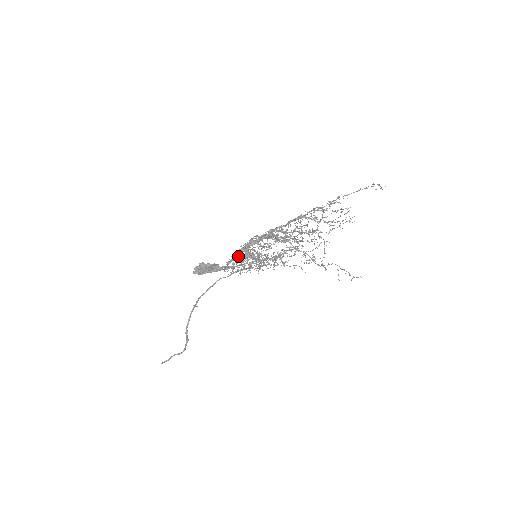
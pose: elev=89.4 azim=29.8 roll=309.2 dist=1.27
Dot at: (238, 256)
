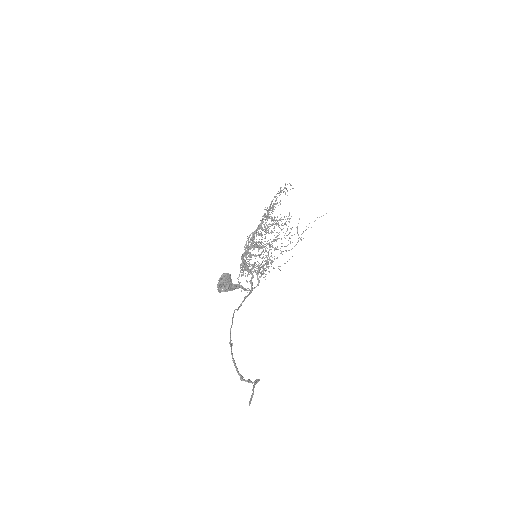
Dot at: occluded
